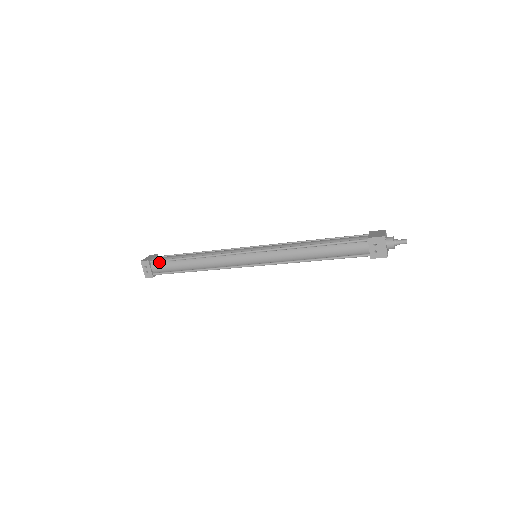
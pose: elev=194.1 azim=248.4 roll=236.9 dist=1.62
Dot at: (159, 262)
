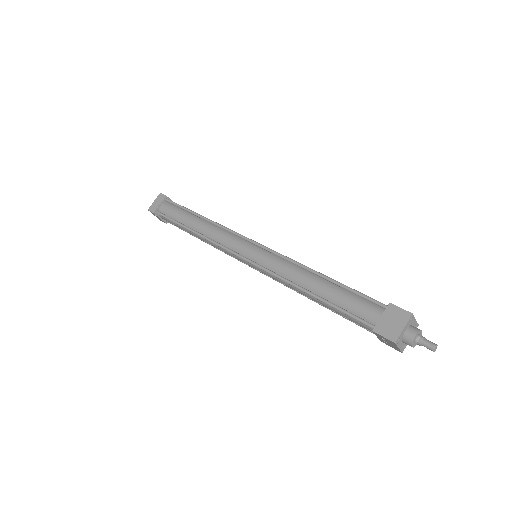
Dot at: (165, 216)
